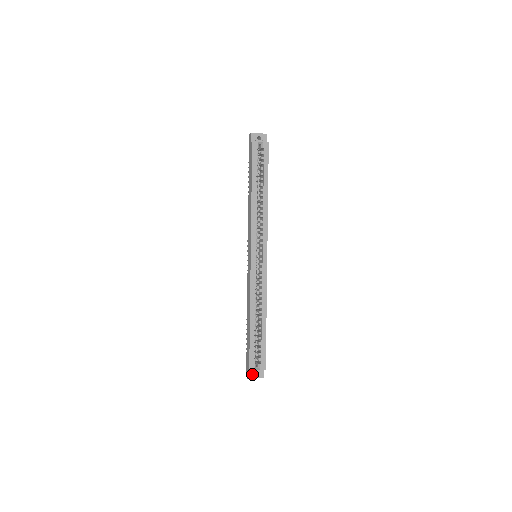
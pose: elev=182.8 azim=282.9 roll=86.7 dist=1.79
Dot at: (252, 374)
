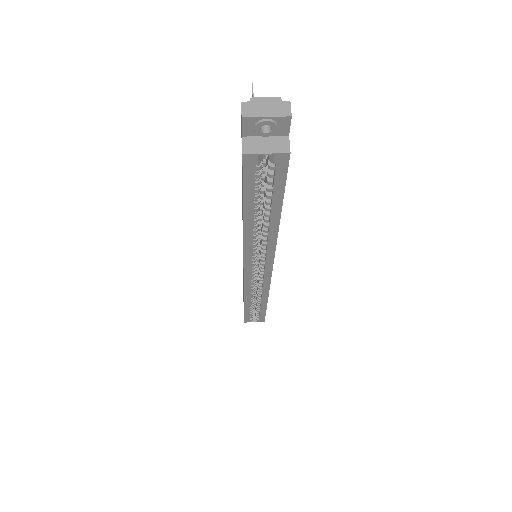
Dot at: occluded
